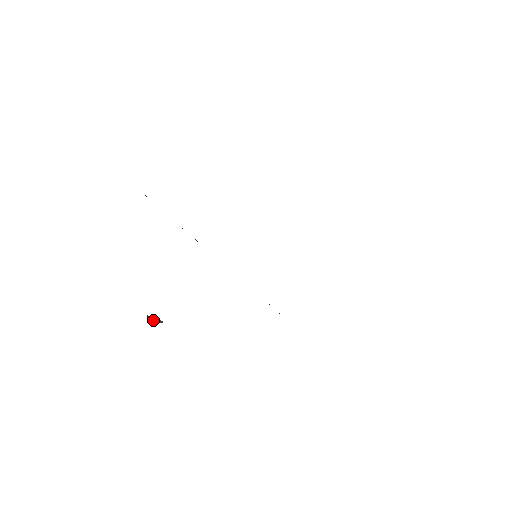
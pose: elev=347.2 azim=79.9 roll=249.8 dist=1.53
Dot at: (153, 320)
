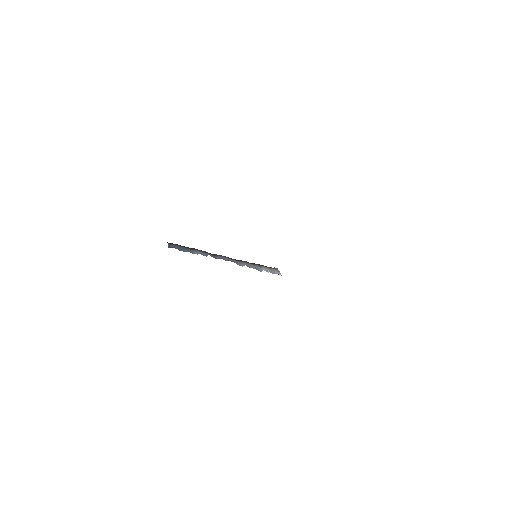
Dot at: occluded
